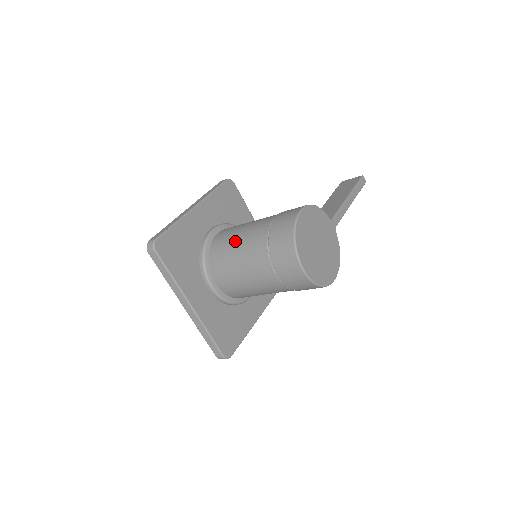
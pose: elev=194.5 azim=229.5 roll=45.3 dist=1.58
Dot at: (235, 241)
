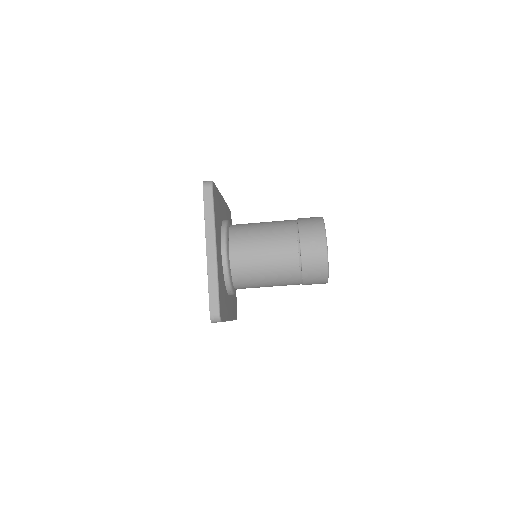
Dot at: (260, 224)
